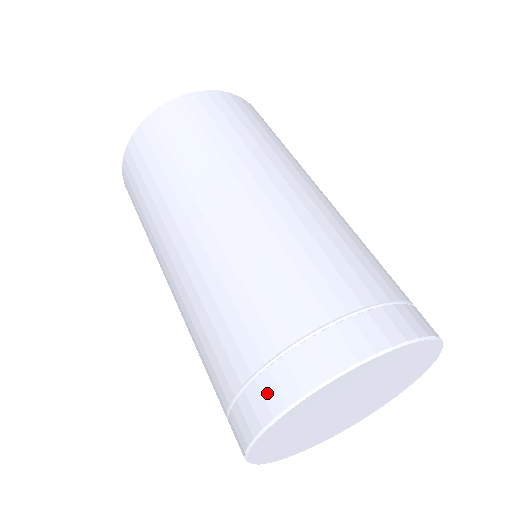
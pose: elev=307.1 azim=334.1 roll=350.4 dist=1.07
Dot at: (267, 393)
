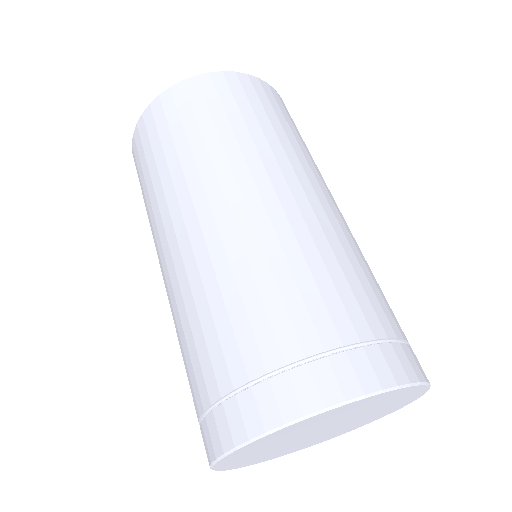
Dot at: occluded
